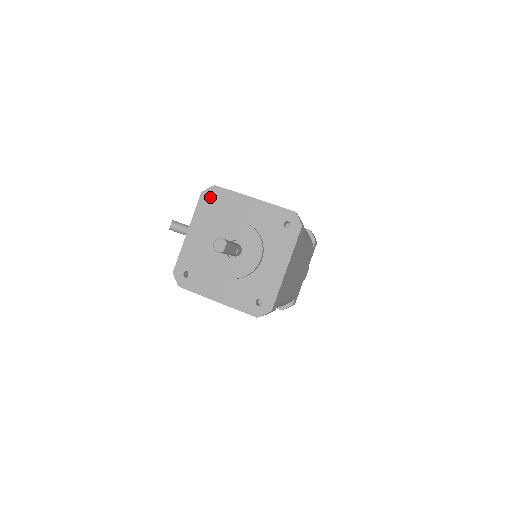
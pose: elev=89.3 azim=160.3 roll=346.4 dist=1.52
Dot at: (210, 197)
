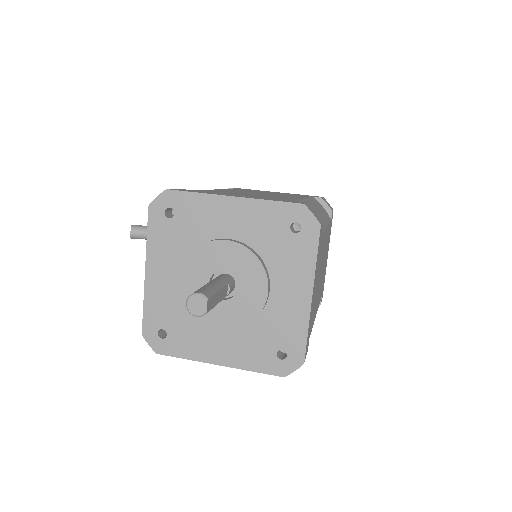
Dot at: (164, 210)
